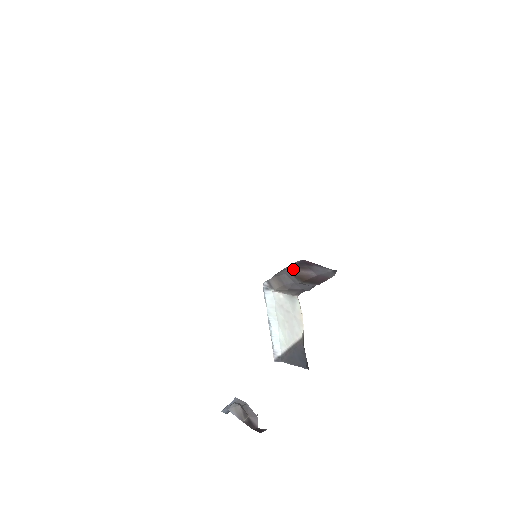
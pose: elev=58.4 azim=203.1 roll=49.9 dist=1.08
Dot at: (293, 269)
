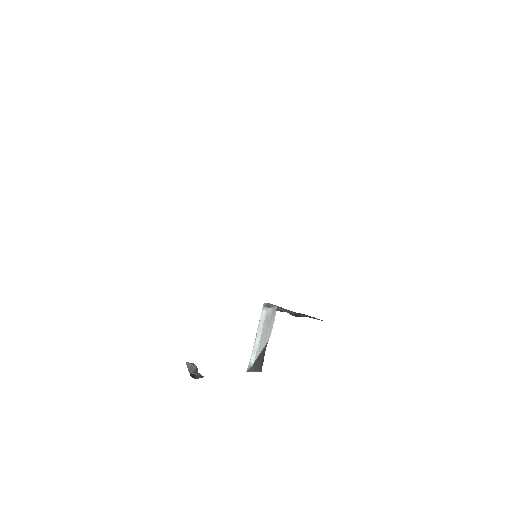
Dot at: (296, 313)
